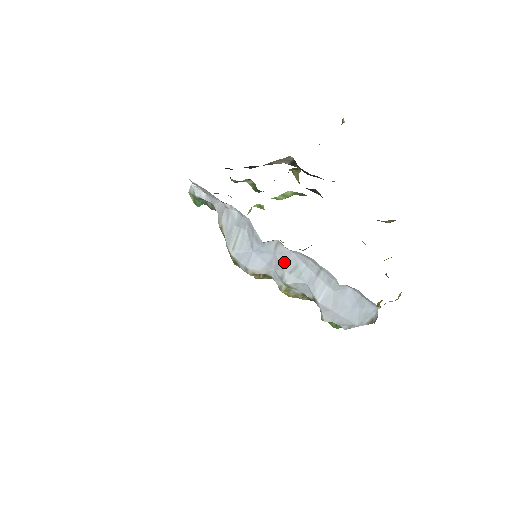
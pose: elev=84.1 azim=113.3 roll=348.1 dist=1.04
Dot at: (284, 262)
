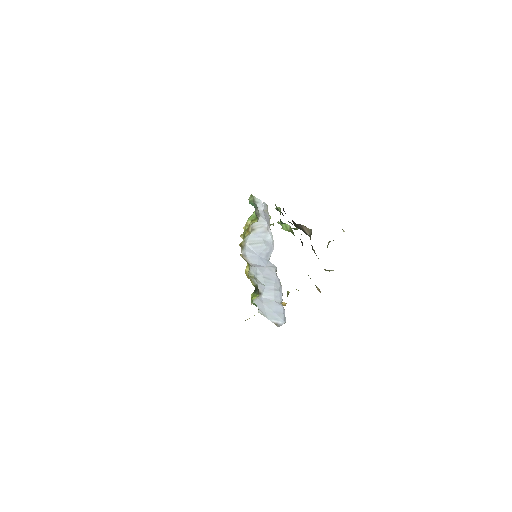
Dot at: (267, 273)
